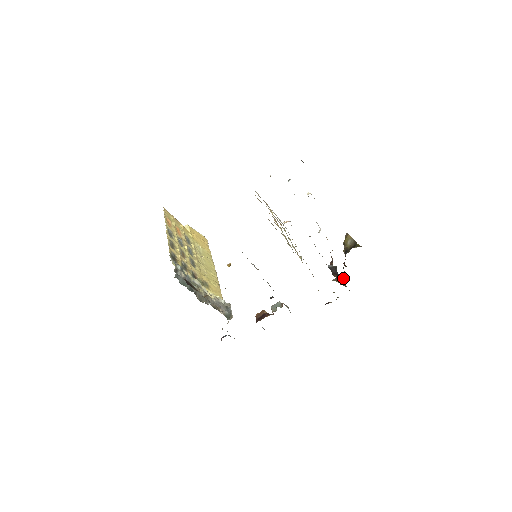
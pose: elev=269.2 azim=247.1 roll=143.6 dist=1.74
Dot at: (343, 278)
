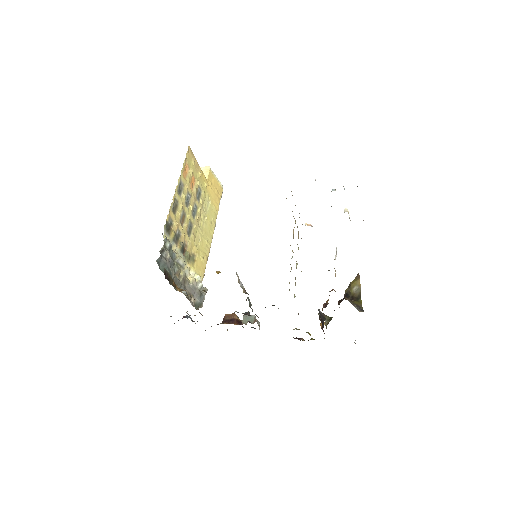
Dot at: (329, 319)
